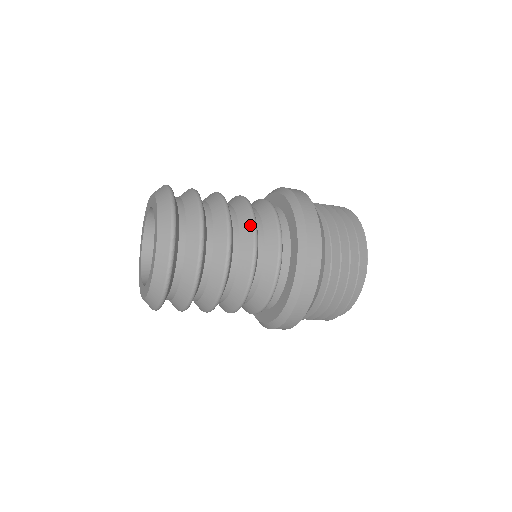
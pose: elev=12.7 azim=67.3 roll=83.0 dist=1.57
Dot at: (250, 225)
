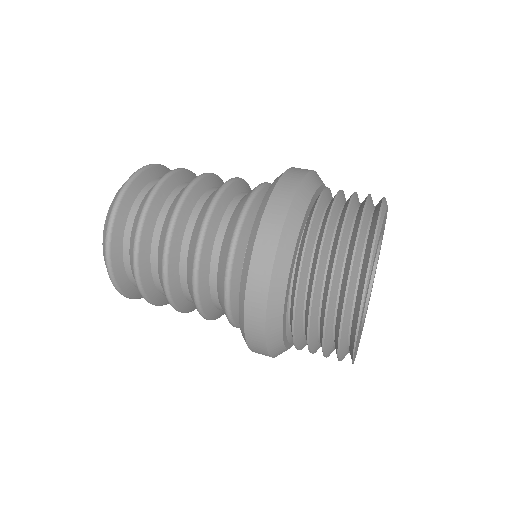
Dot at: (193, 299)
